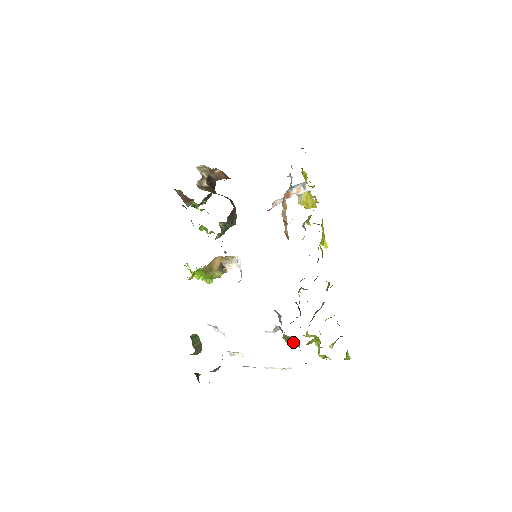
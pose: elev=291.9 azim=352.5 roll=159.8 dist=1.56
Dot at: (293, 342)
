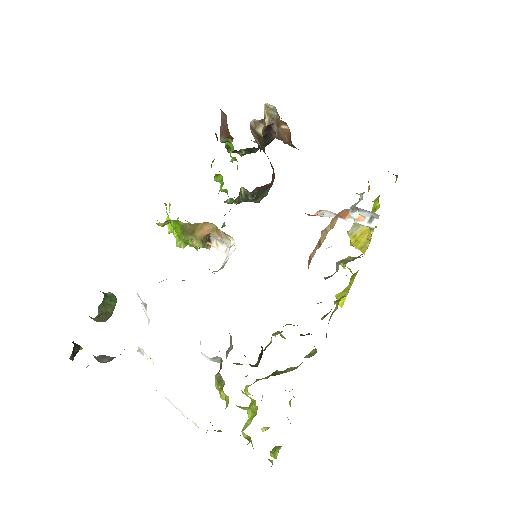
Dot at: occluded
